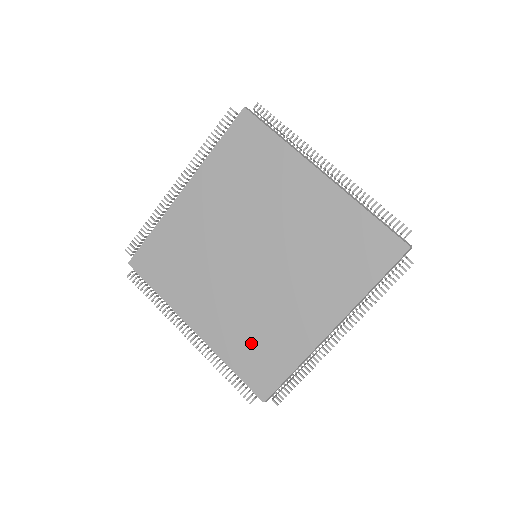
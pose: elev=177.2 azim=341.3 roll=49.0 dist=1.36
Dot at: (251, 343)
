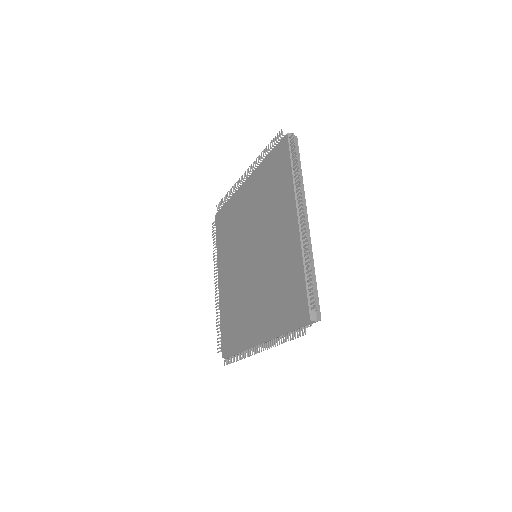
Dot at: (231, 314)
